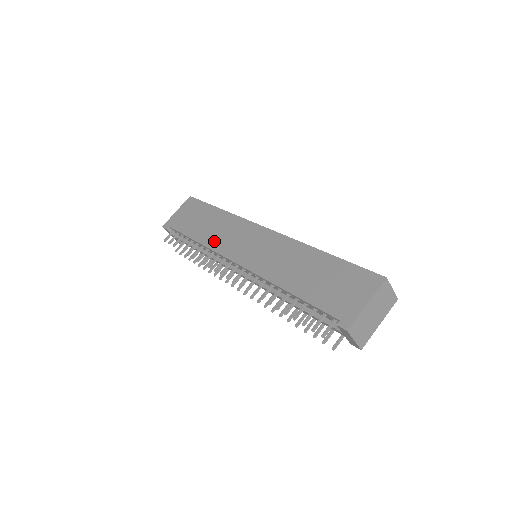
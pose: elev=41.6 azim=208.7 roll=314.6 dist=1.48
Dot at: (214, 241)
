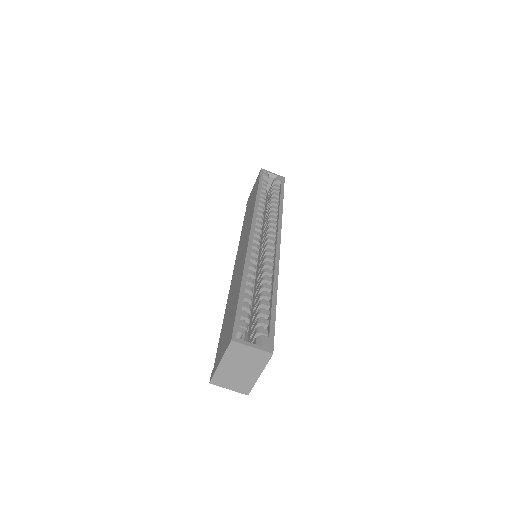
Dot at: (242, 234)
